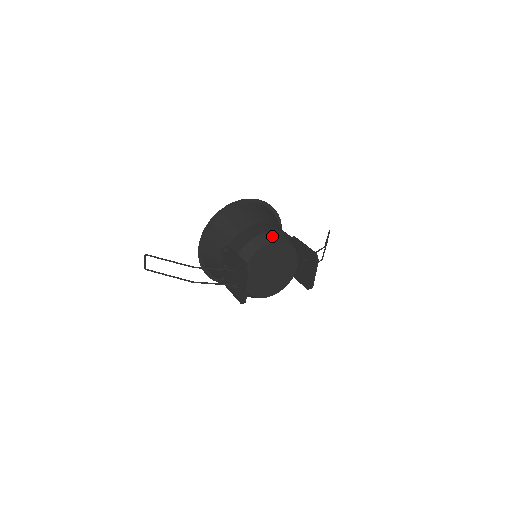
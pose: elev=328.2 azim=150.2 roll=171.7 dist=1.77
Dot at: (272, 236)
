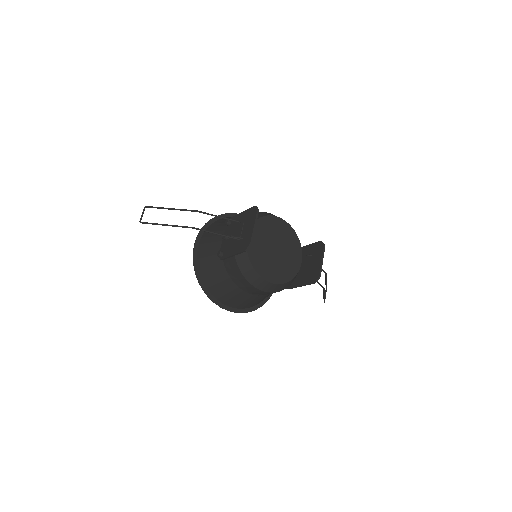
Dot at: occluded
